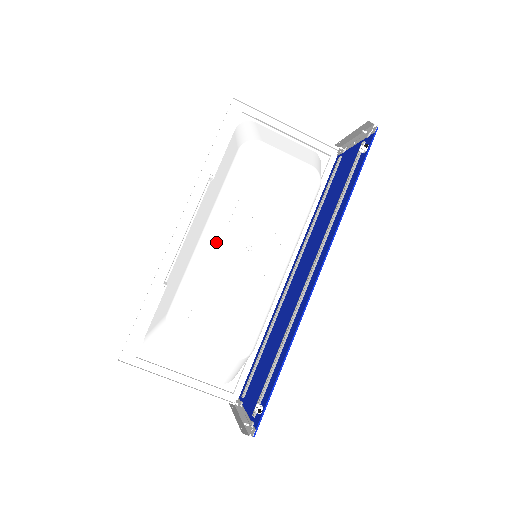
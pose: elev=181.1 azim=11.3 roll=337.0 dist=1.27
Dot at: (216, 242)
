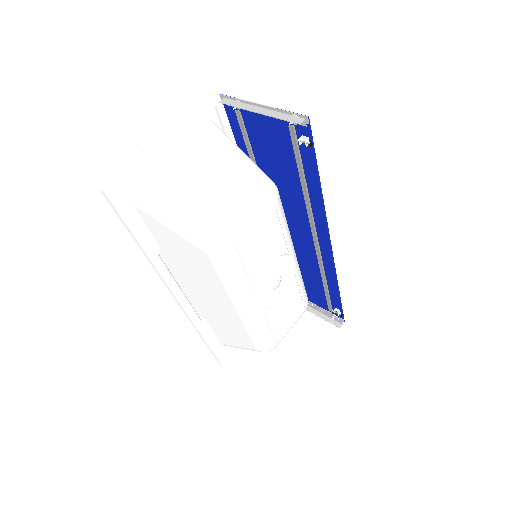
Dot at: (258, 308)
